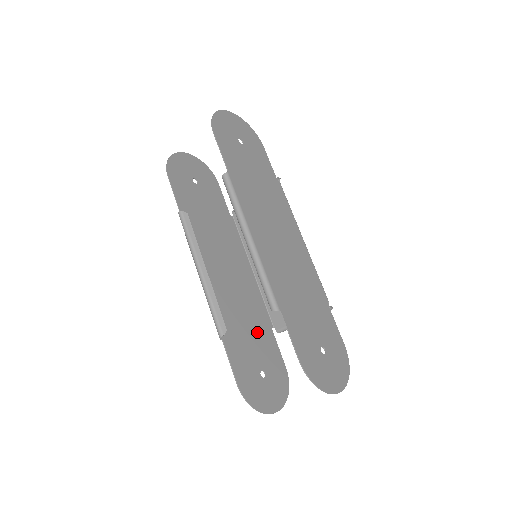
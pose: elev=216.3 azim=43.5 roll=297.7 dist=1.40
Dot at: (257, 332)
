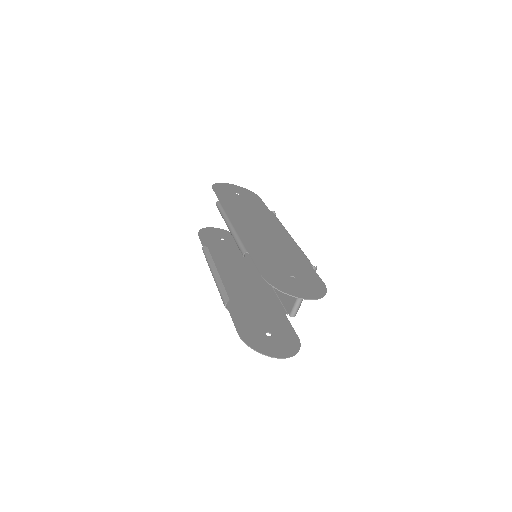
Dot at: (267, 313)
